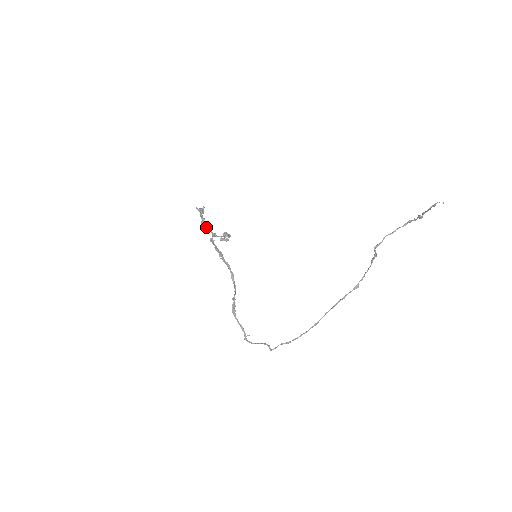
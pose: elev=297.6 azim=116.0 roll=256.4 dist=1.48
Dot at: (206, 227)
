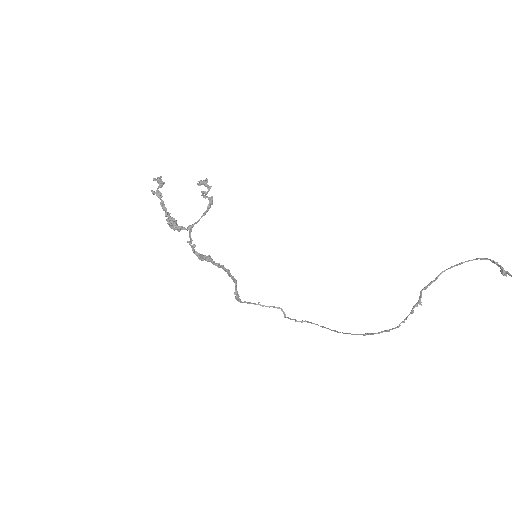
Dot at: (177, 229)
